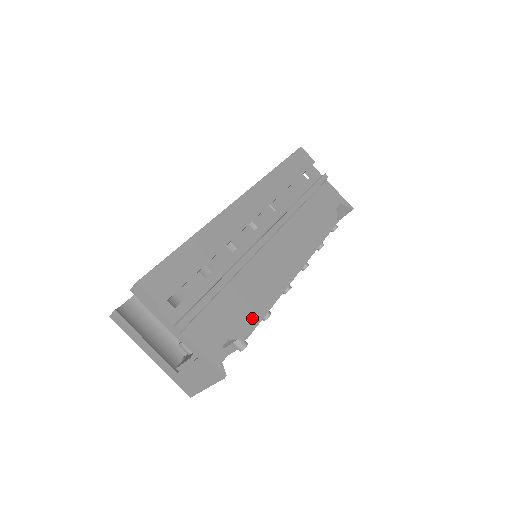
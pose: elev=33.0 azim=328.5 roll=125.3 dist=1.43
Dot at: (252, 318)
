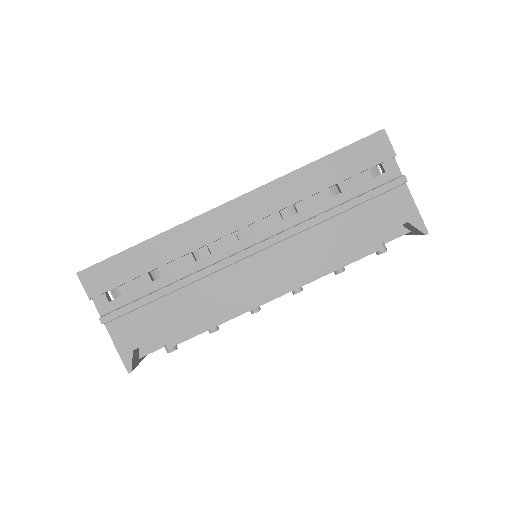
Dot at: (184, 332)
